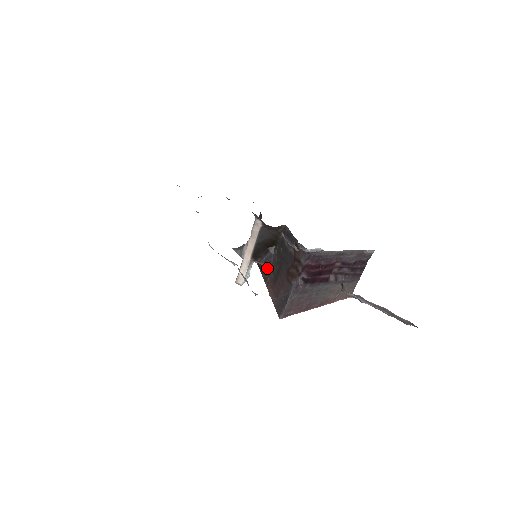
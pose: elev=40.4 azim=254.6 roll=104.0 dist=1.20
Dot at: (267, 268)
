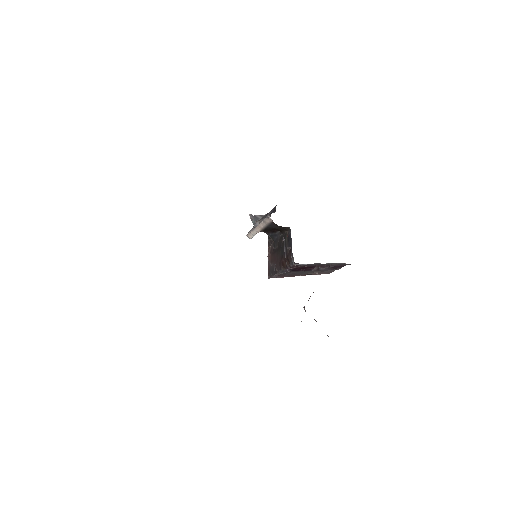
Dot at: (272, 239)
